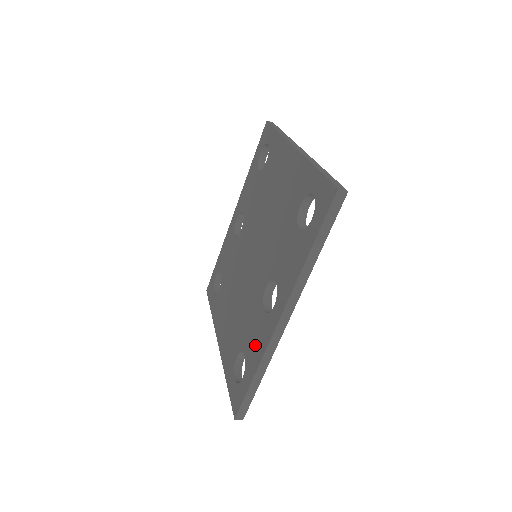
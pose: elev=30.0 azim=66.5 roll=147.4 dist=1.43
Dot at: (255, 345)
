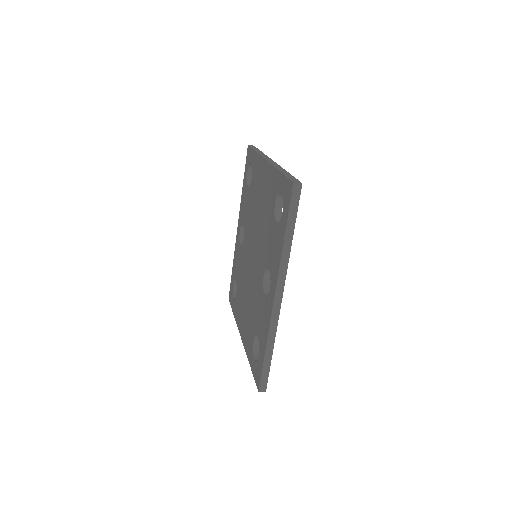
Dot at: (263, 326)
